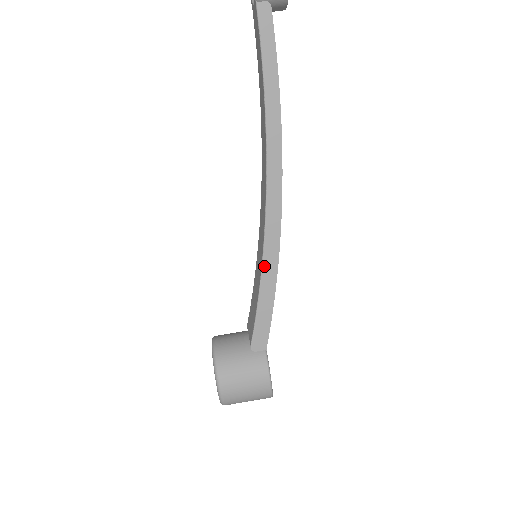
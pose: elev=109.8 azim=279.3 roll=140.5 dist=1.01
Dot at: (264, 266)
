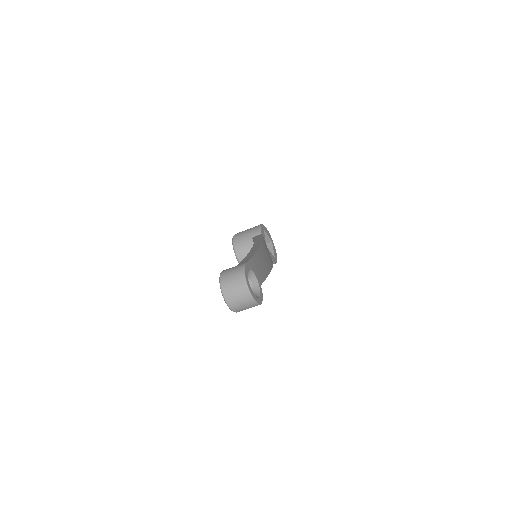
Dot at: occluded
